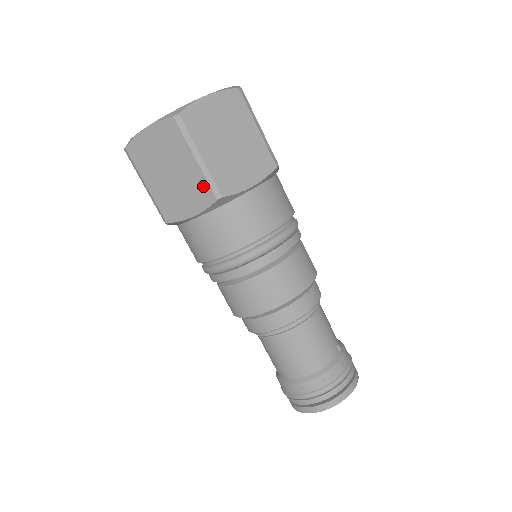
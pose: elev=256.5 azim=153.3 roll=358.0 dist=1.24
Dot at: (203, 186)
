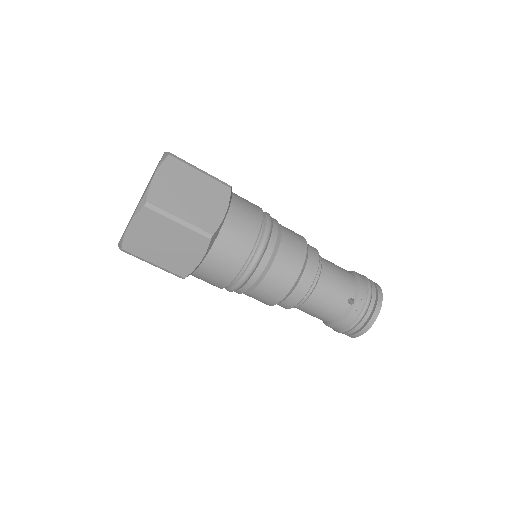
Dot at: occluded
